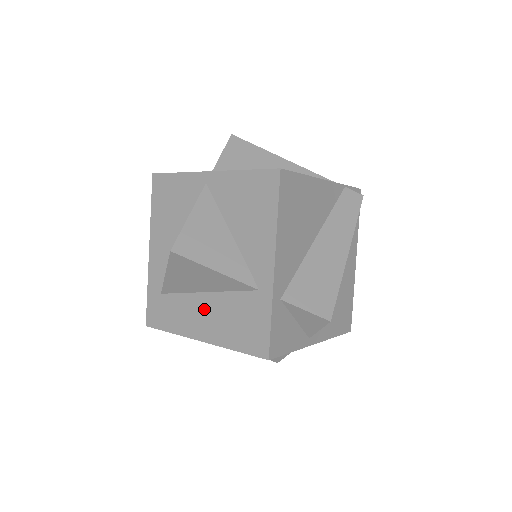
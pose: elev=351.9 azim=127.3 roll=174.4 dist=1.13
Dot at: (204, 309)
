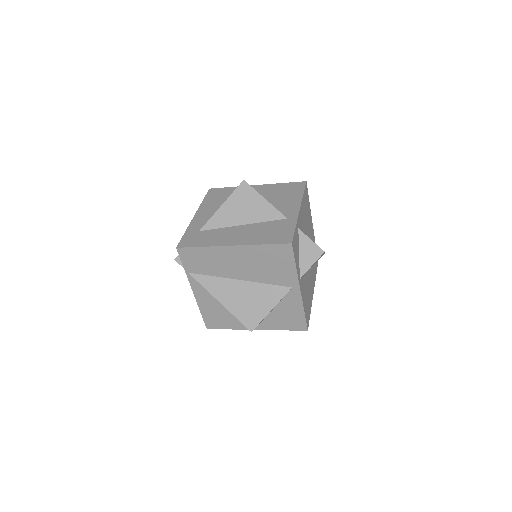
Dot at: (239, 232)
